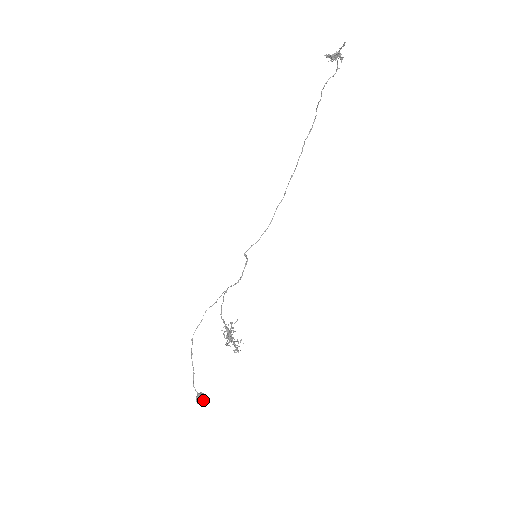
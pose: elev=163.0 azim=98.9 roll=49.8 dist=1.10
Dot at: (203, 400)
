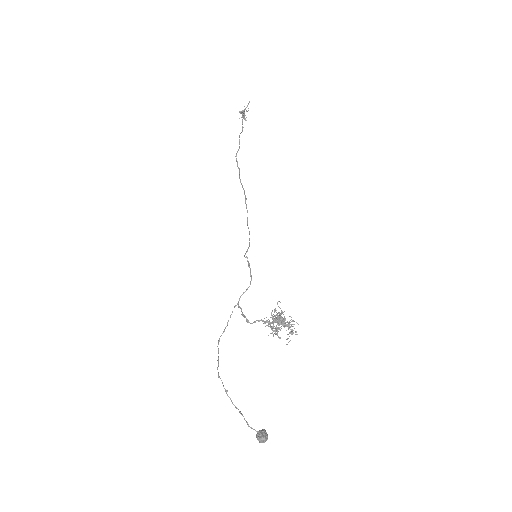
Dot at: (267, 435)
